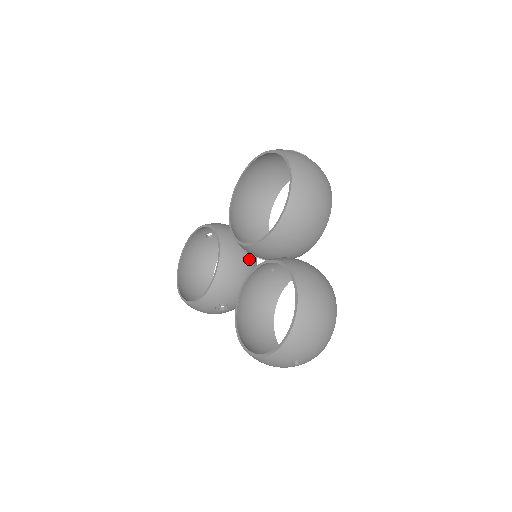
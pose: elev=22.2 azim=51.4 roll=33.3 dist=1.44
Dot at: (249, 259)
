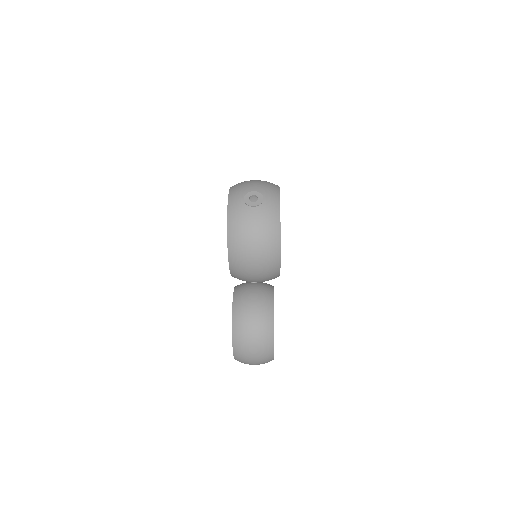
Dot at: occluded
